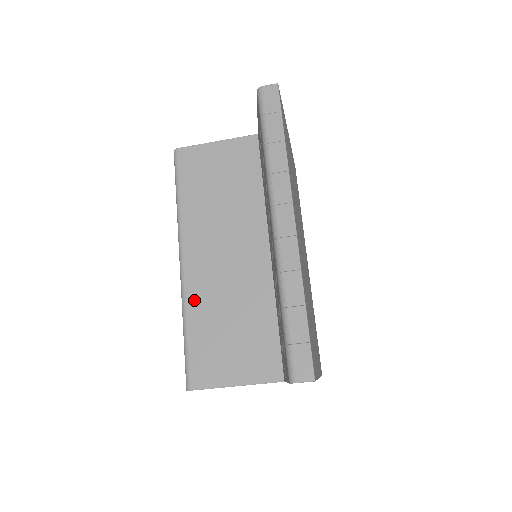
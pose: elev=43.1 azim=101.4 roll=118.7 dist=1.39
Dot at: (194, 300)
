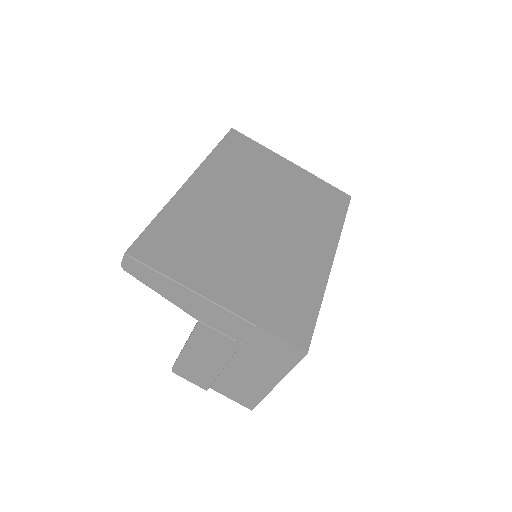
Dot at: occluded
